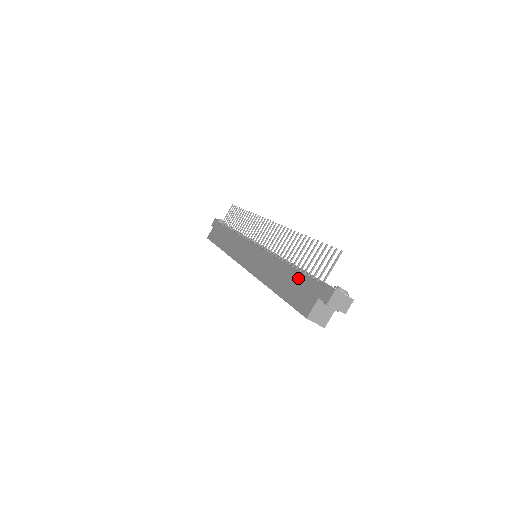
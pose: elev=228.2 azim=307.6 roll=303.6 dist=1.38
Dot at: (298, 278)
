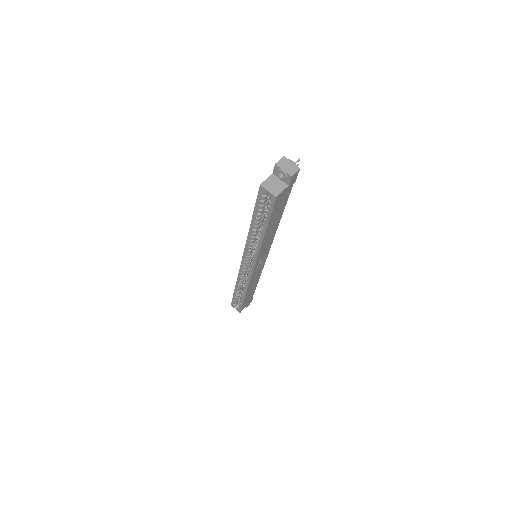
Dot at: occluded
